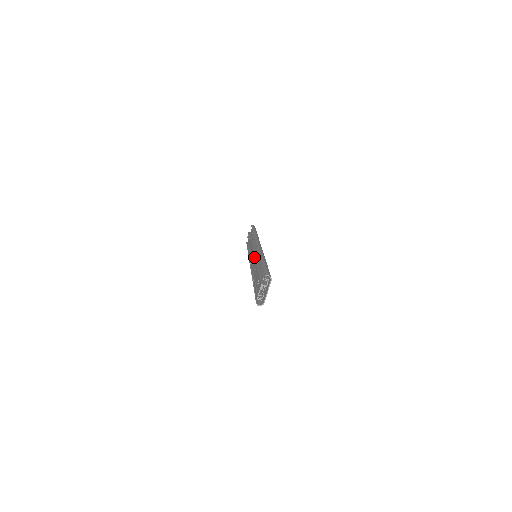
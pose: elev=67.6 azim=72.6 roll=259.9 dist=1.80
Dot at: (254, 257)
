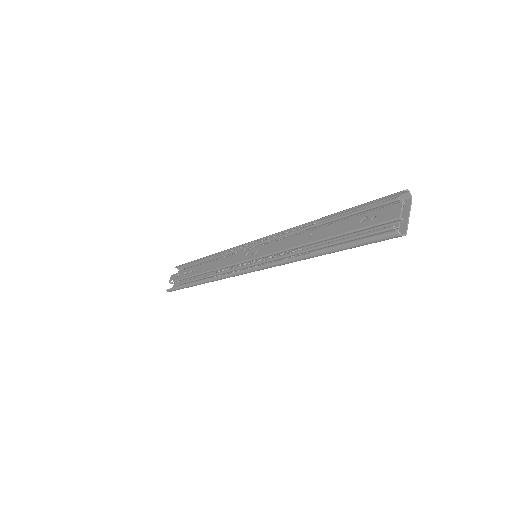
Dot at: (273, 243)
